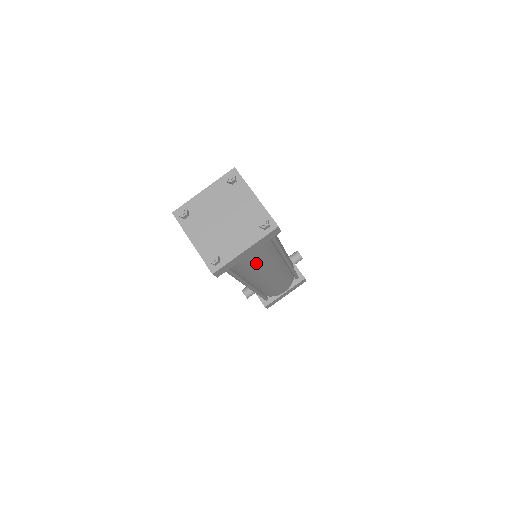
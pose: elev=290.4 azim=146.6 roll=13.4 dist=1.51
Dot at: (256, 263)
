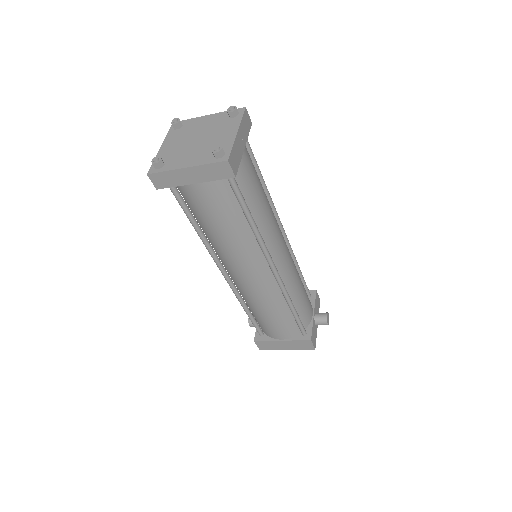
Dot at: (214, 219)
